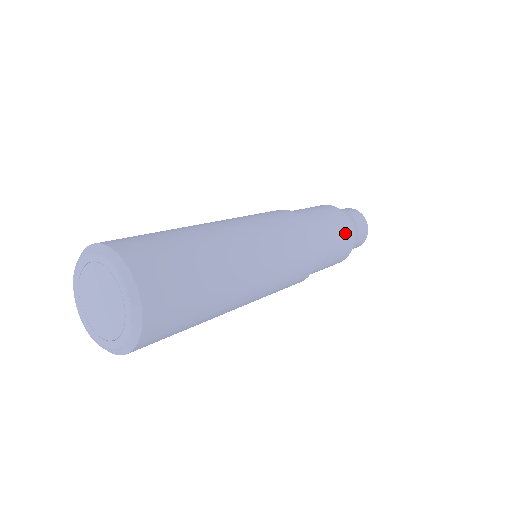
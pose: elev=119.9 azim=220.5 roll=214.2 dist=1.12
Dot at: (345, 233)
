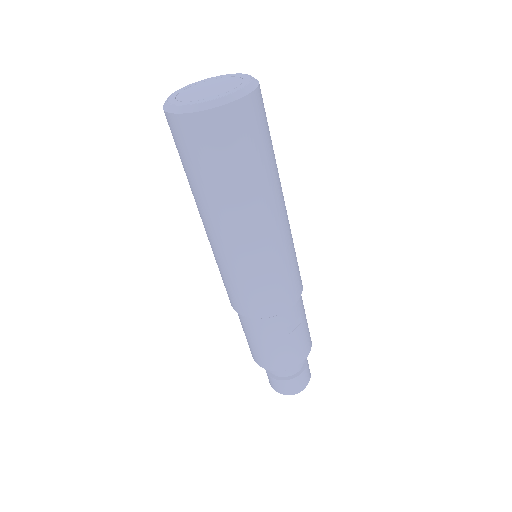
Dot at: (308, 328)
